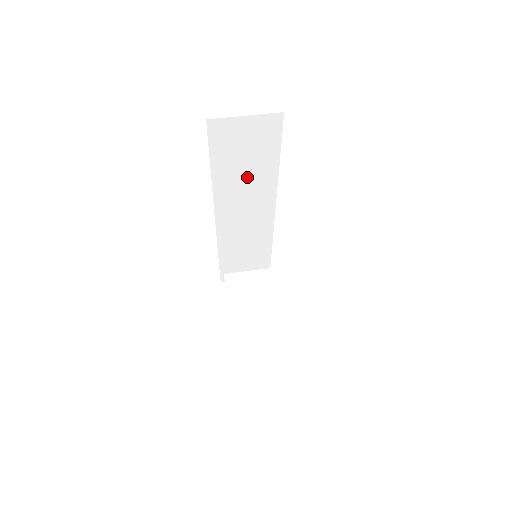
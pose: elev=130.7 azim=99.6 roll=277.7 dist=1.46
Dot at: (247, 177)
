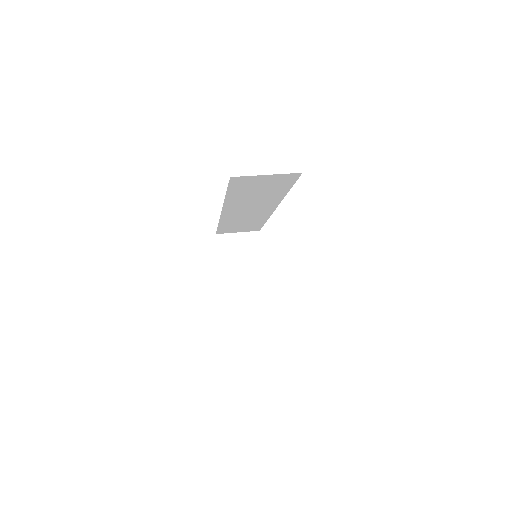
Dot at: (257, 197)
